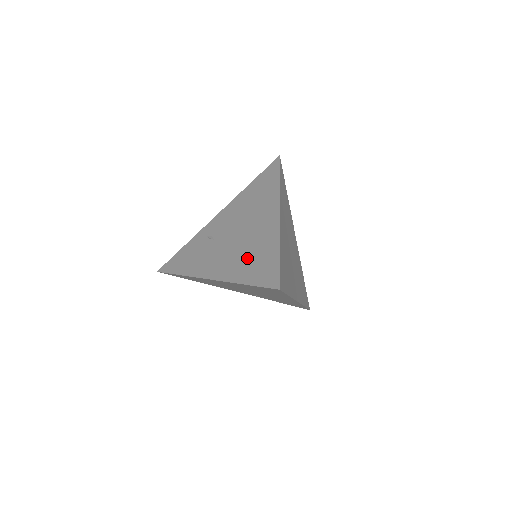
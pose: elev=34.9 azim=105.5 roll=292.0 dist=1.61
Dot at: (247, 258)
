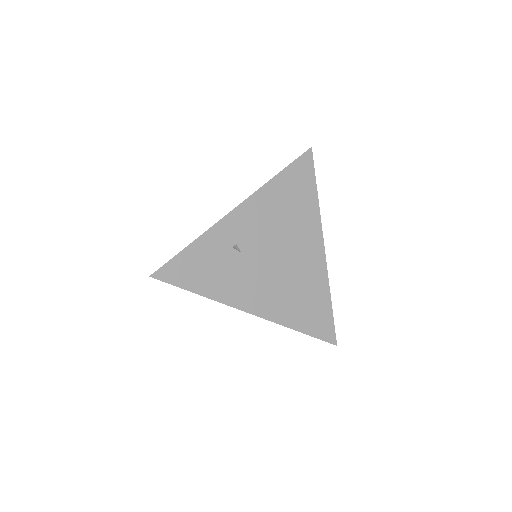
Dot at: (297, 299)
